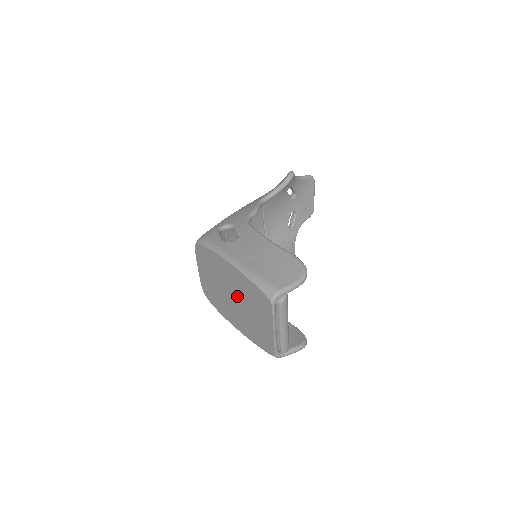
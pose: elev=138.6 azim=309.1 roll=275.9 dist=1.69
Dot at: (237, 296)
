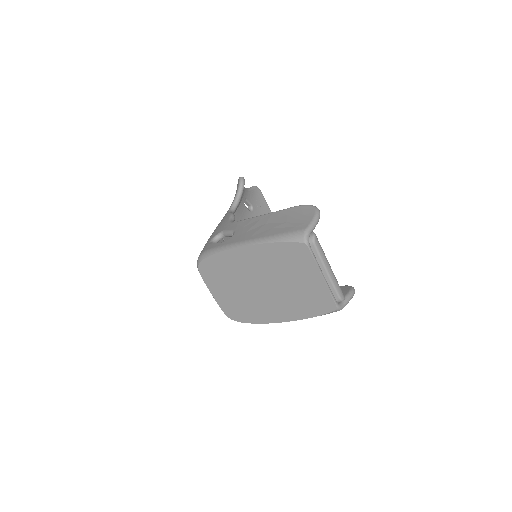
Dot at: (267, 279)
